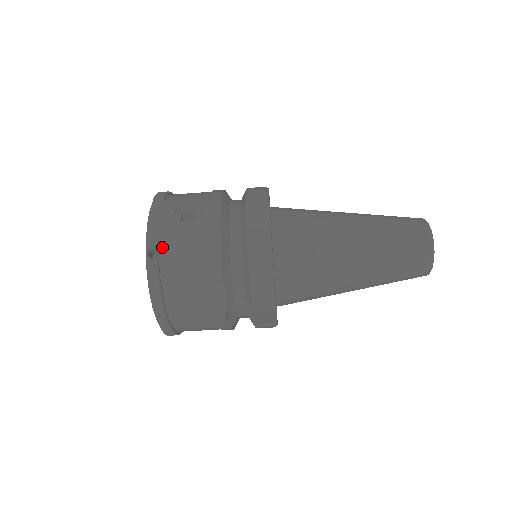
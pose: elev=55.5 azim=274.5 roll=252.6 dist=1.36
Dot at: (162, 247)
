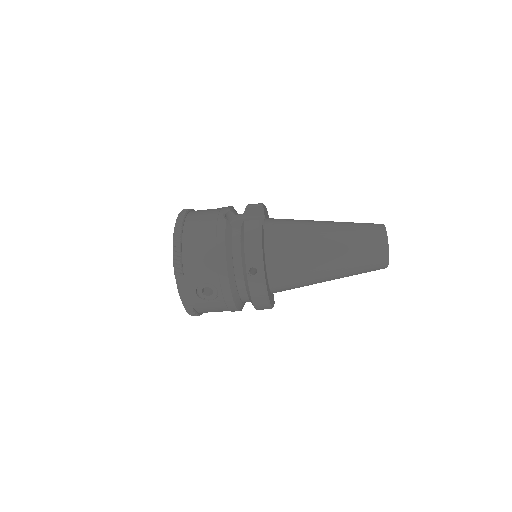
Dot at: (197, 309)
